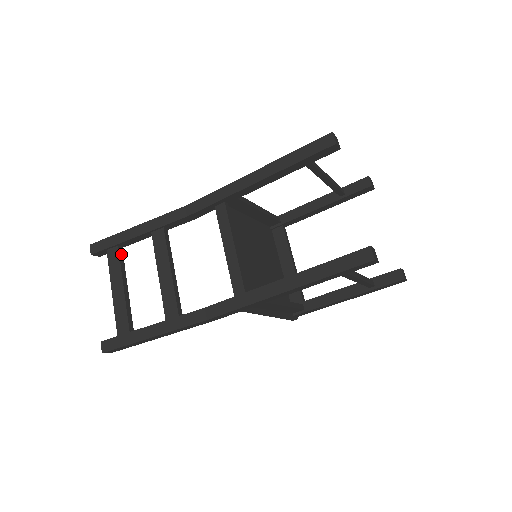
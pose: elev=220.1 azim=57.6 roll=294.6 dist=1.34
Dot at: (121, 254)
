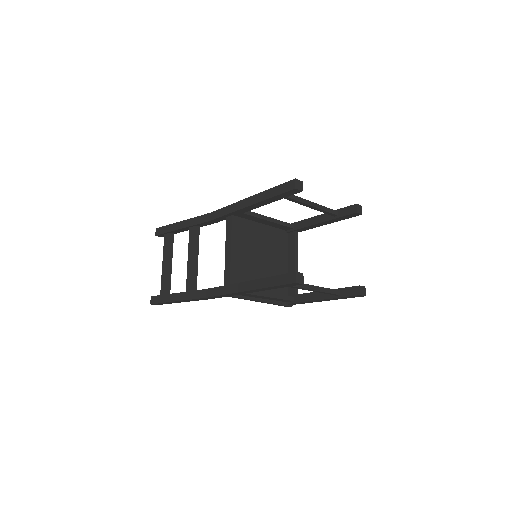
Dot at: (172, 239)
